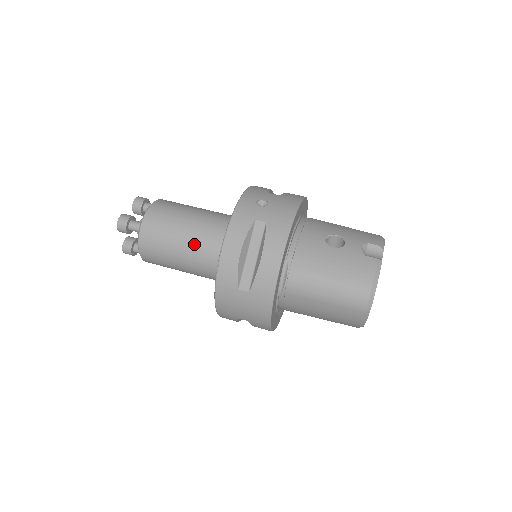
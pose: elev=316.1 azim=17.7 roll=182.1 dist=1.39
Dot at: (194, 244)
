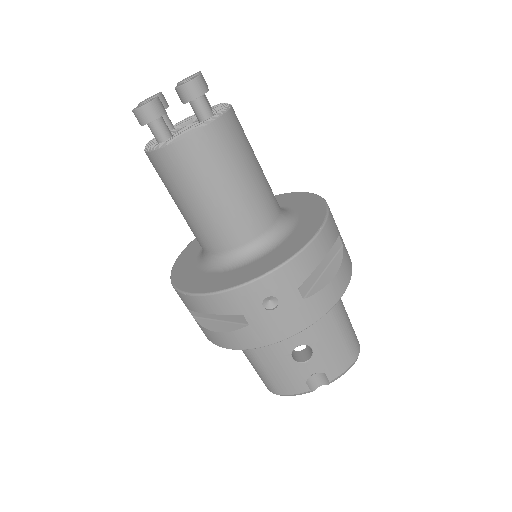
Dot at: (194, 224)
